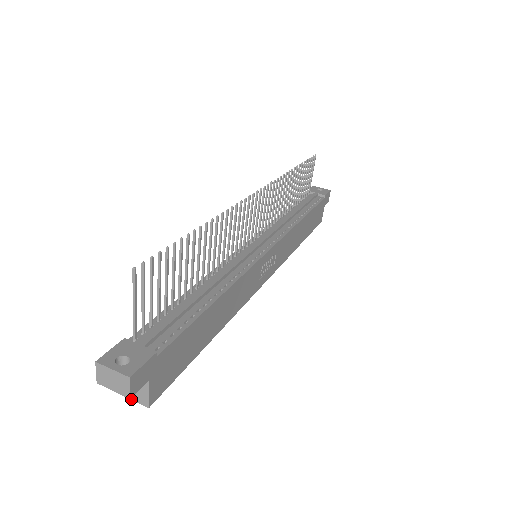
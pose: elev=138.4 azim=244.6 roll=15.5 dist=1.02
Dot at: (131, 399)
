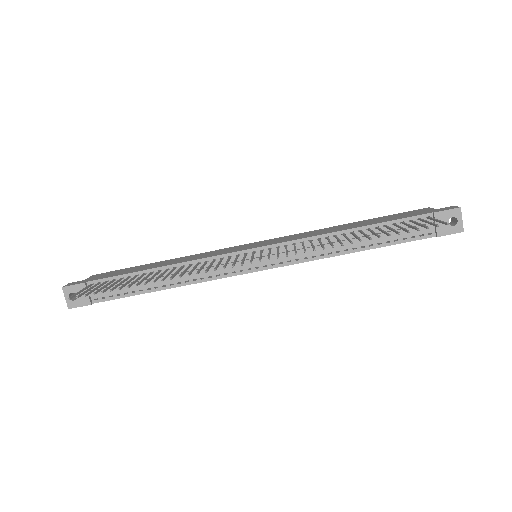
Dot at: occluded
